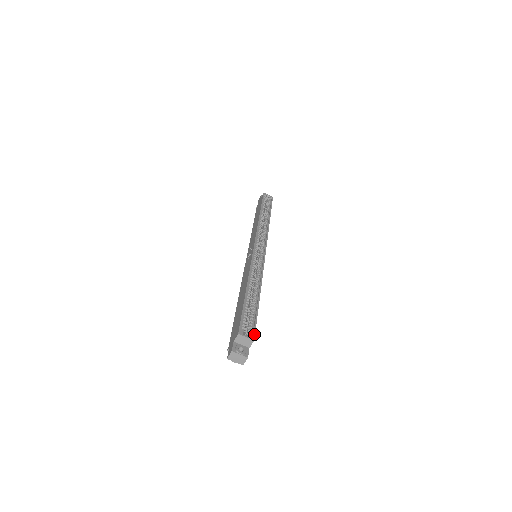
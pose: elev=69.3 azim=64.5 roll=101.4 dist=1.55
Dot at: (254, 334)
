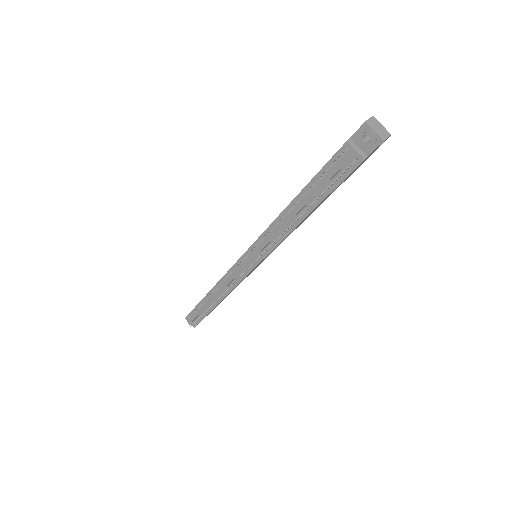
Dot at: occluded
